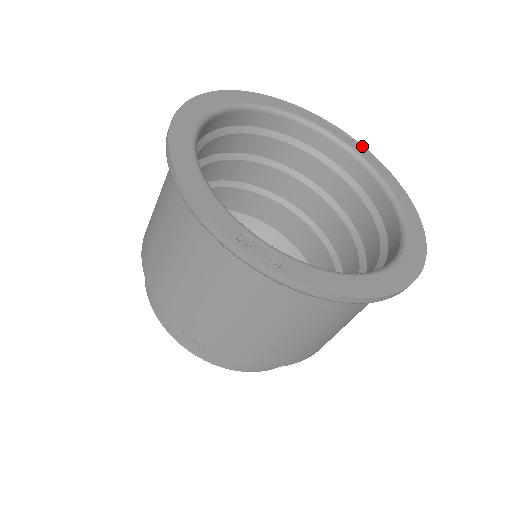
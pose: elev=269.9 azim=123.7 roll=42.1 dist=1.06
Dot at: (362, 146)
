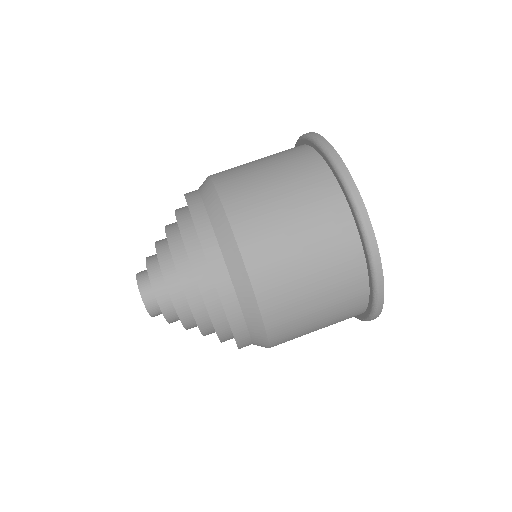
Dot at: occluded
